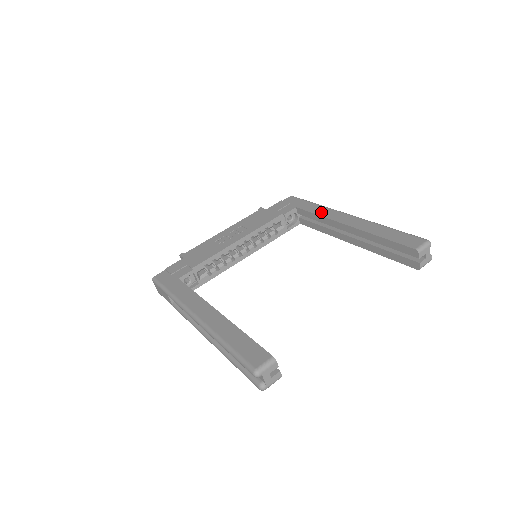
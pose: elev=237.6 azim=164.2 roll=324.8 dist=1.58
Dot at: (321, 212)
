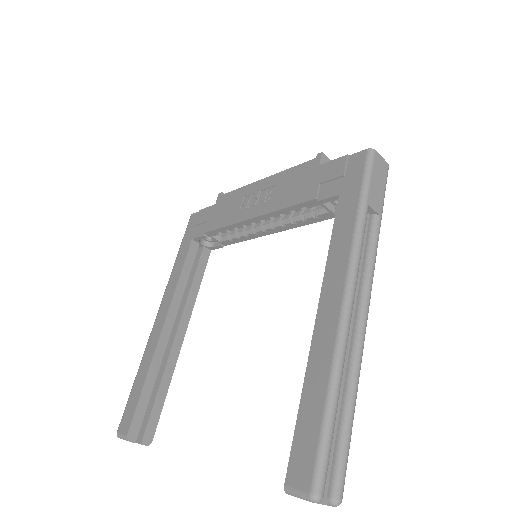
Dot at: (336, 246)
